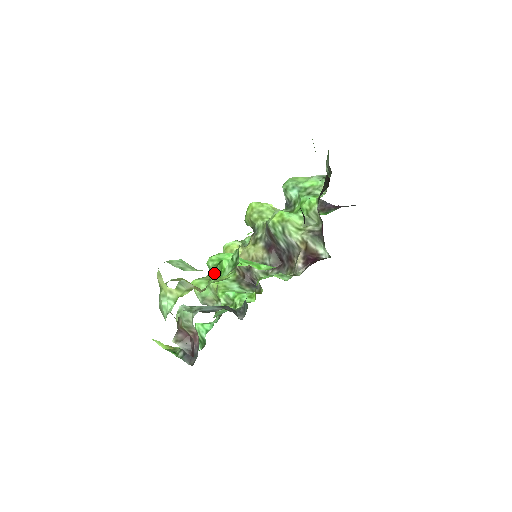
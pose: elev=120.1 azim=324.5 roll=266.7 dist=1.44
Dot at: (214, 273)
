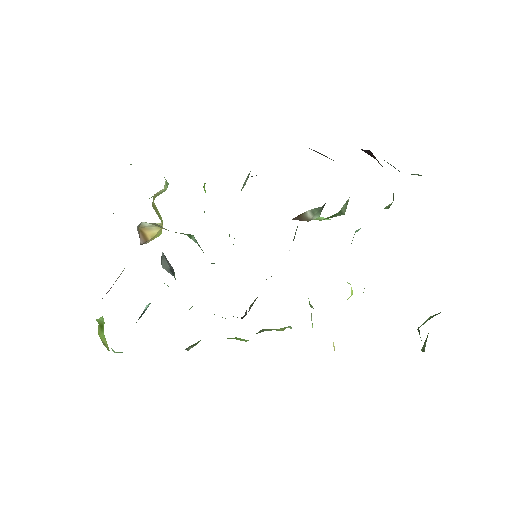
Dot at: occluded
